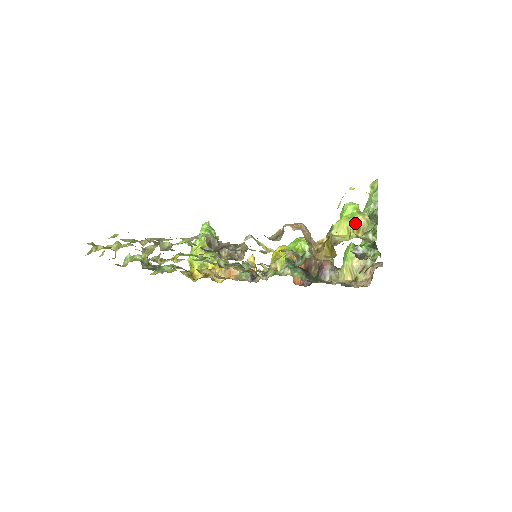
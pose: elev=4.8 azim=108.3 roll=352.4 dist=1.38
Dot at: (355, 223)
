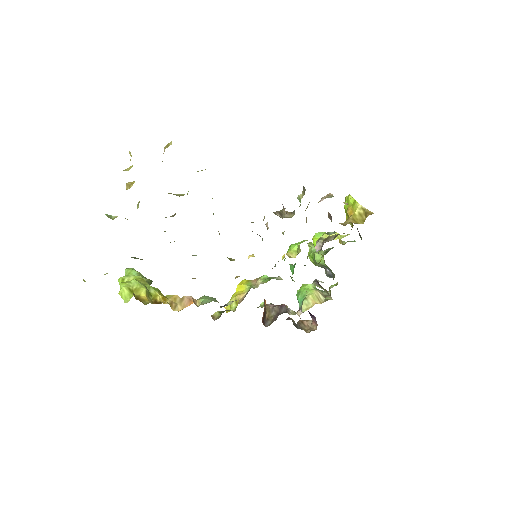
Dot at: occluded
